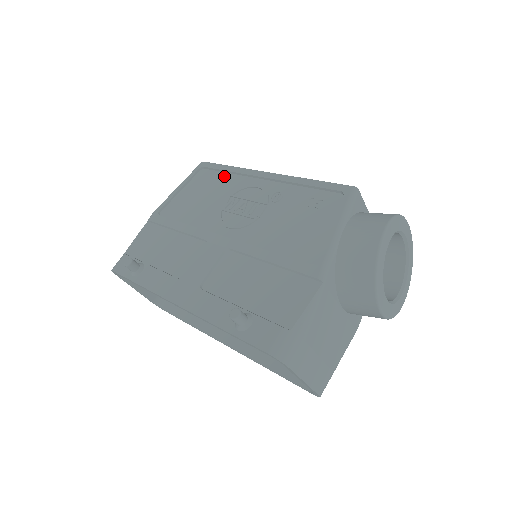
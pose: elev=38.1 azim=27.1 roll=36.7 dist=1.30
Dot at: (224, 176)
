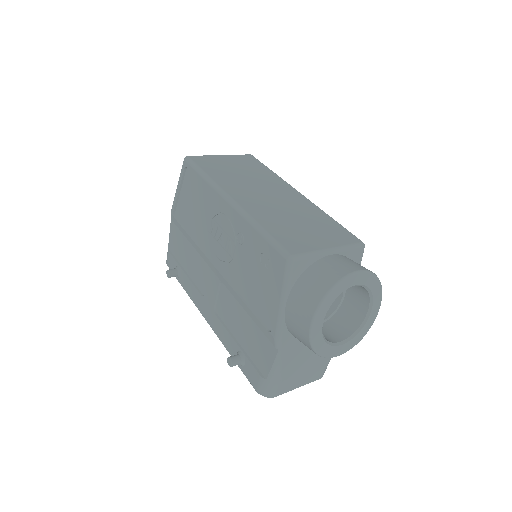
Dot at: (202, 188)
